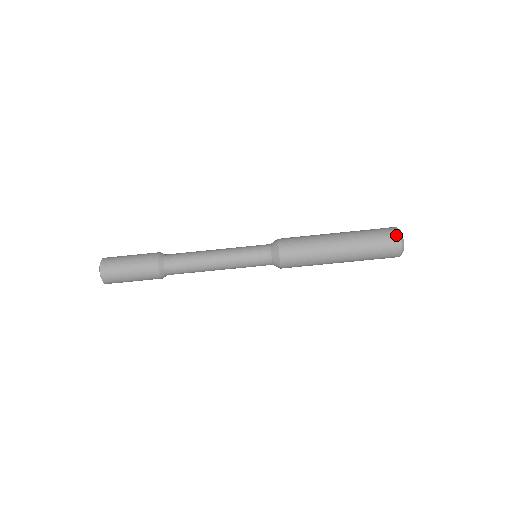
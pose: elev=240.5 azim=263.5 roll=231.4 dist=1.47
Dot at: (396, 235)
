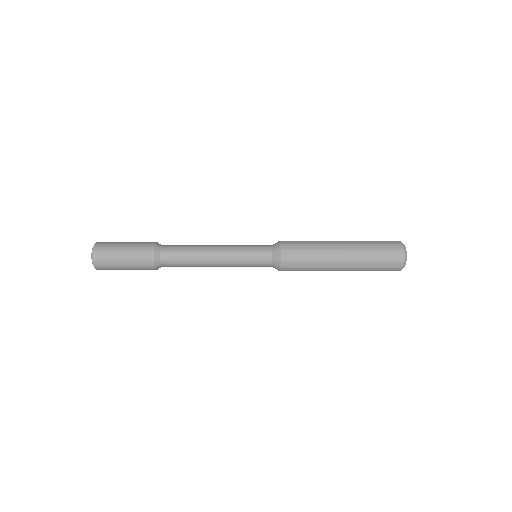
Dot at: (398, 243)
